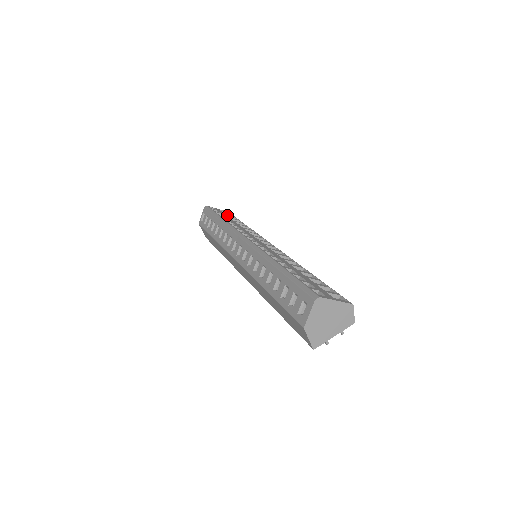
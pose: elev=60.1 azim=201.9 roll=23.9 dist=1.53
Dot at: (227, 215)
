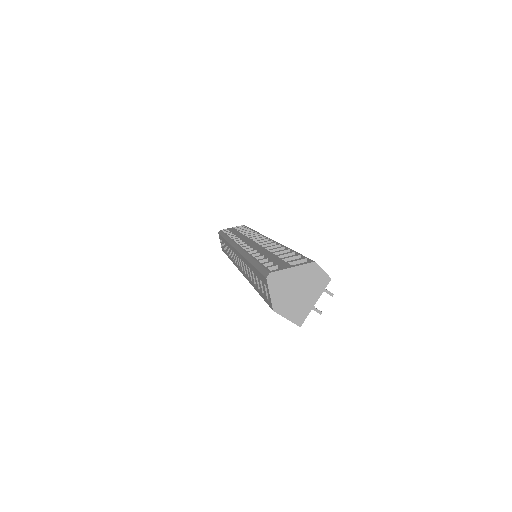
Dot at: (237, 229)
